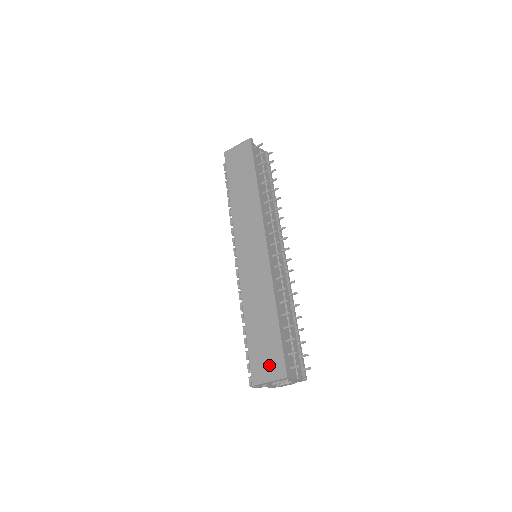
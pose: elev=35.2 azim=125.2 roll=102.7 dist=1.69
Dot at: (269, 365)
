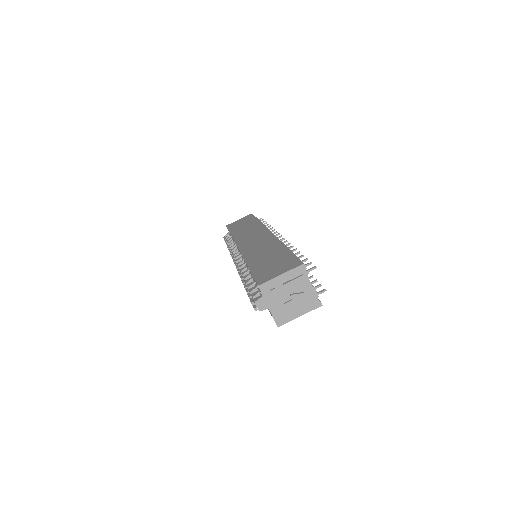
Dot at: (280, 268)
